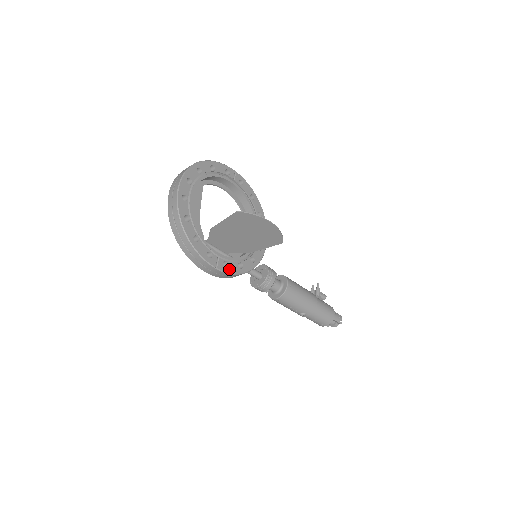
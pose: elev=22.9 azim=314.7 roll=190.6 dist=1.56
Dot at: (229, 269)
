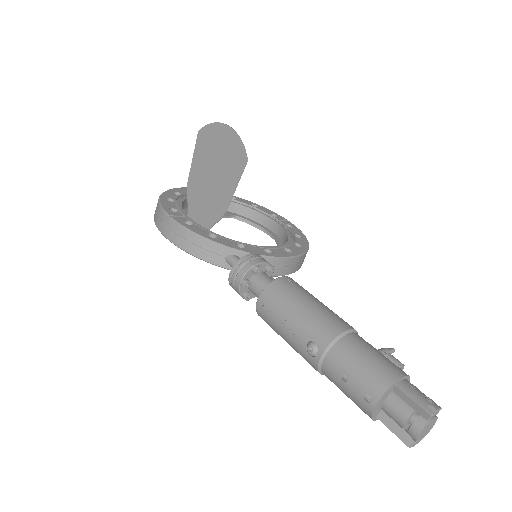
Dot at: (189, 227)
